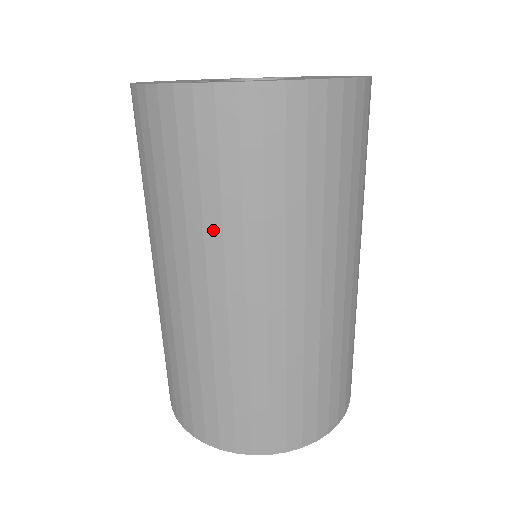
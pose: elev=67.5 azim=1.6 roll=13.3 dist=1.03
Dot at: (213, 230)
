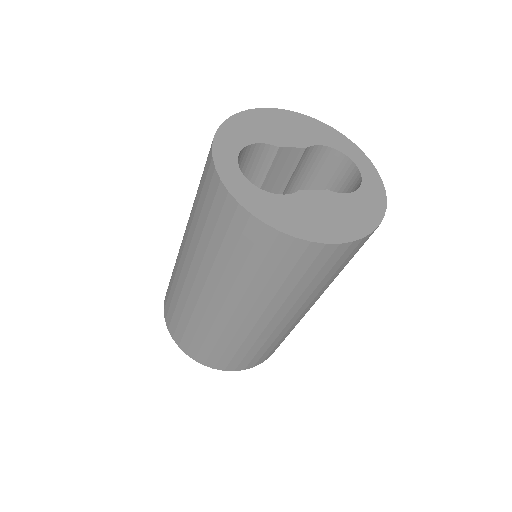
Dot at: (193, 227)
